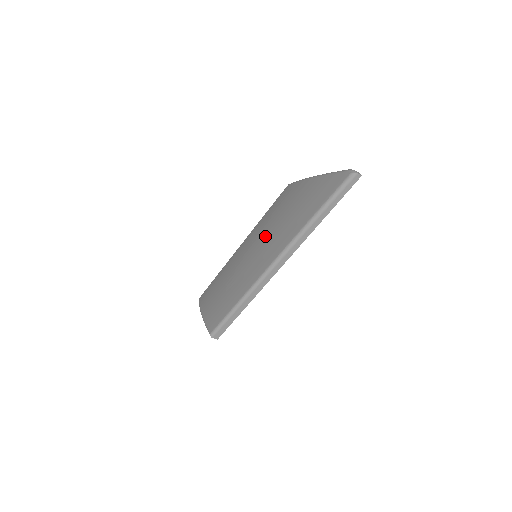
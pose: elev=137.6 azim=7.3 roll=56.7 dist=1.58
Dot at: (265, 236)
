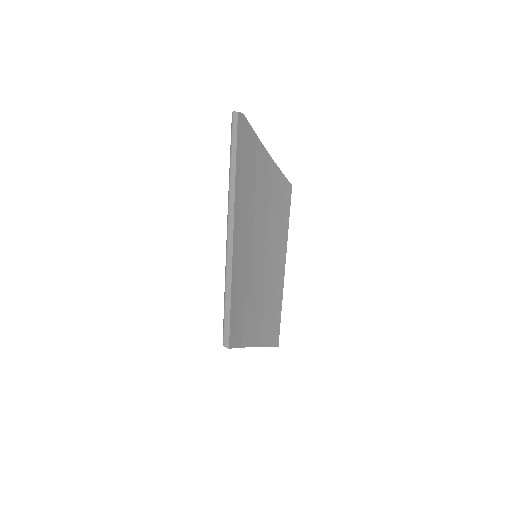
Dot at: occluded
